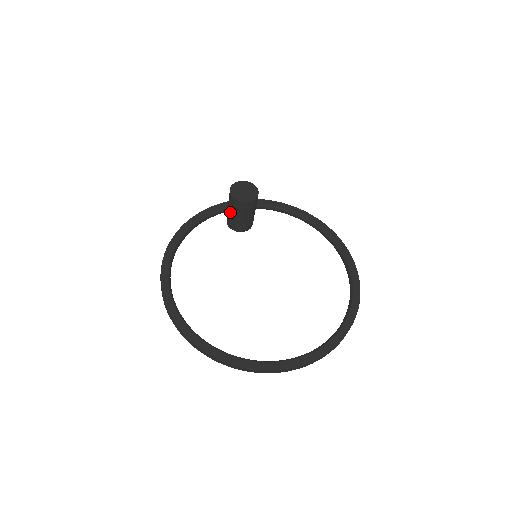
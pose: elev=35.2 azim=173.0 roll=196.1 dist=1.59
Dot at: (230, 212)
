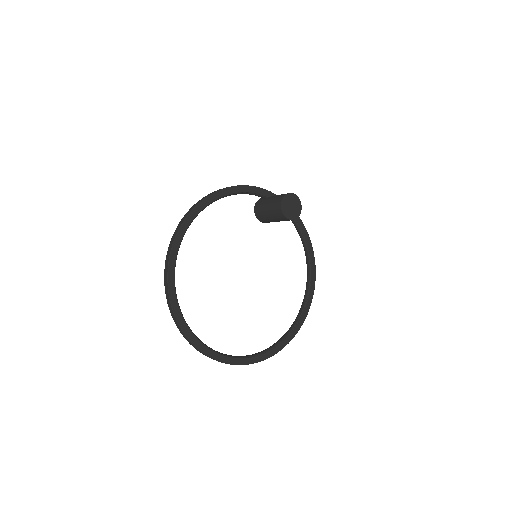
Dot at: (267, 206)
